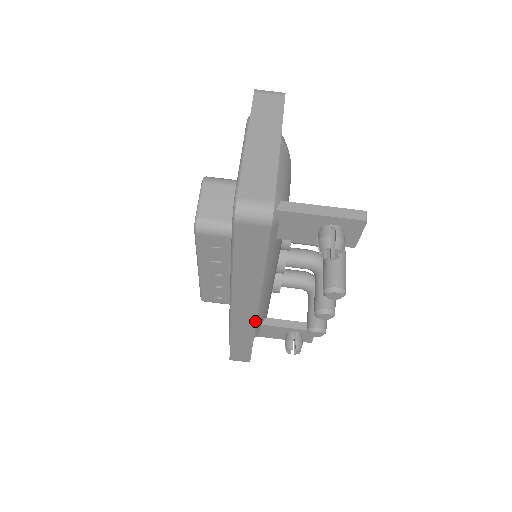
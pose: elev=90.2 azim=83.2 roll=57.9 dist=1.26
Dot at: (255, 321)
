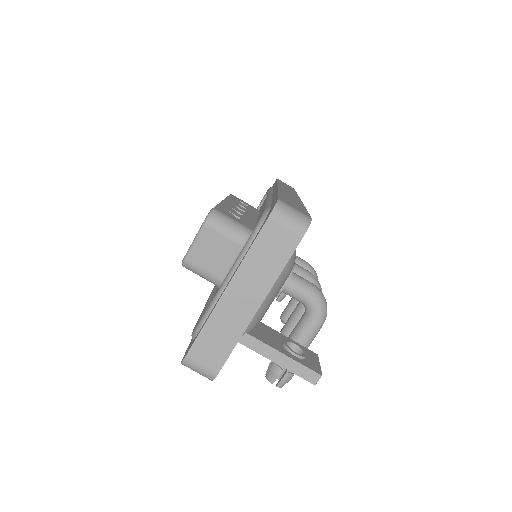
Dot at: occluded
